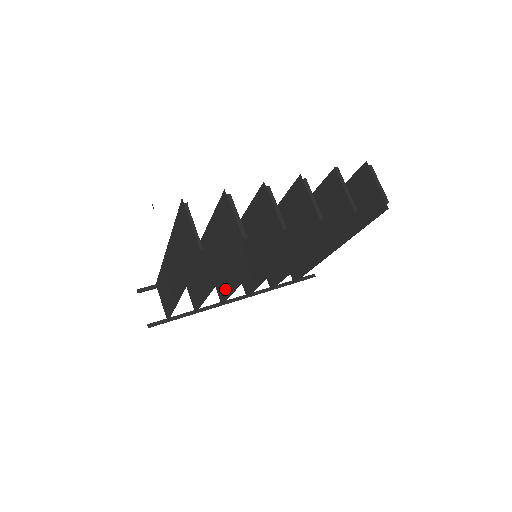
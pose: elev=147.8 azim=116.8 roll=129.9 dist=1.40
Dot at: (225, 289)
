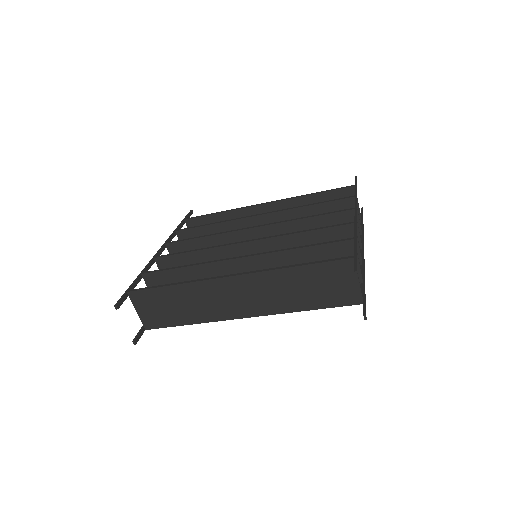
Dot at: occluded
